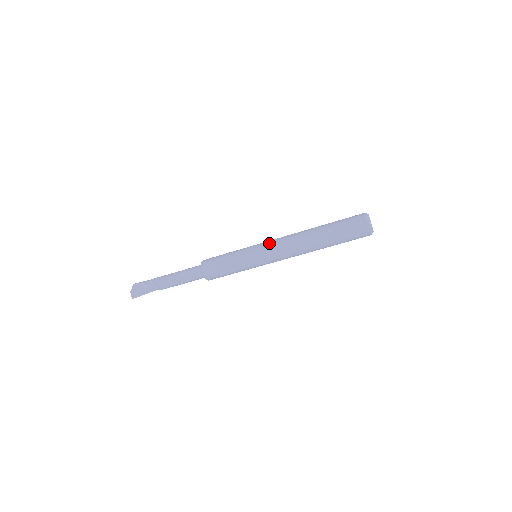
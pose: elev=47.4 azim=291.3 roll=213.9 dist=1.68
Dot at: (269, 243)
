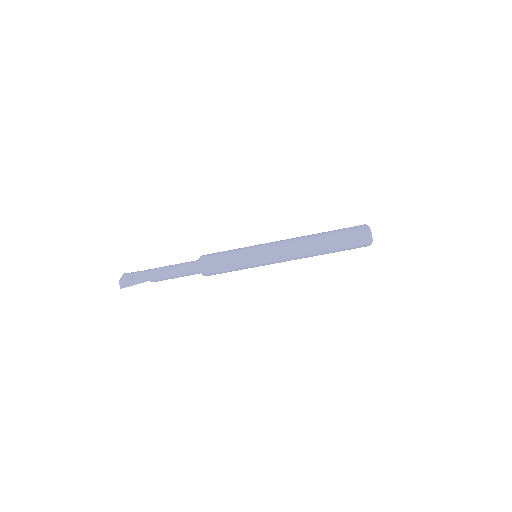
Dot at: (272, 246)
